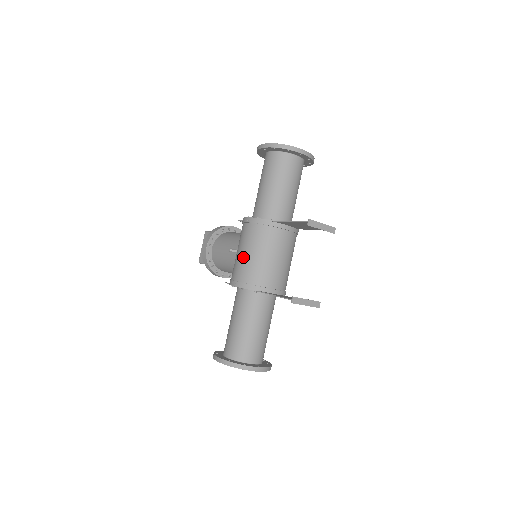
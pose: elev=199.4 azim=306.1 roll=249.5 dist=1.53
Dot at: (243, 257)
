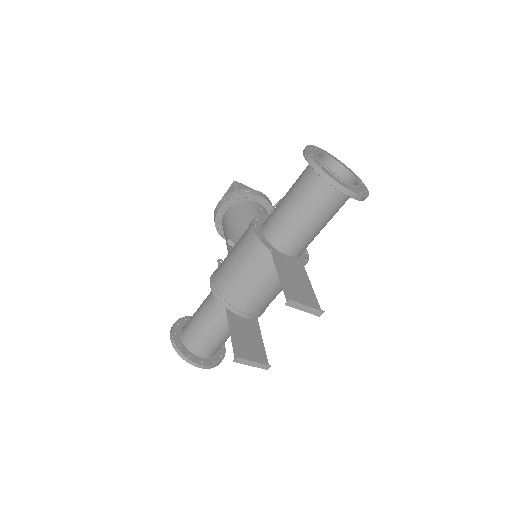
Dot at: (229, 266)
